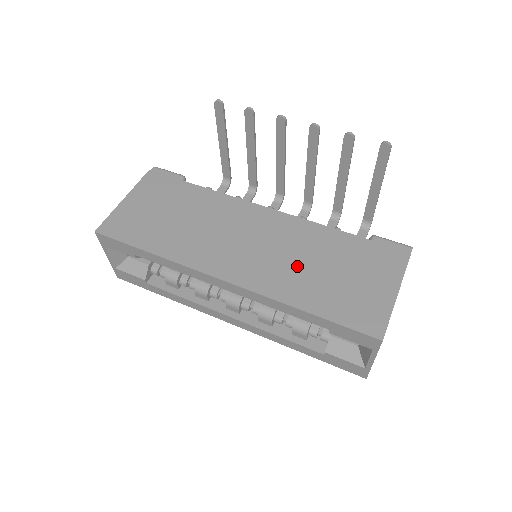
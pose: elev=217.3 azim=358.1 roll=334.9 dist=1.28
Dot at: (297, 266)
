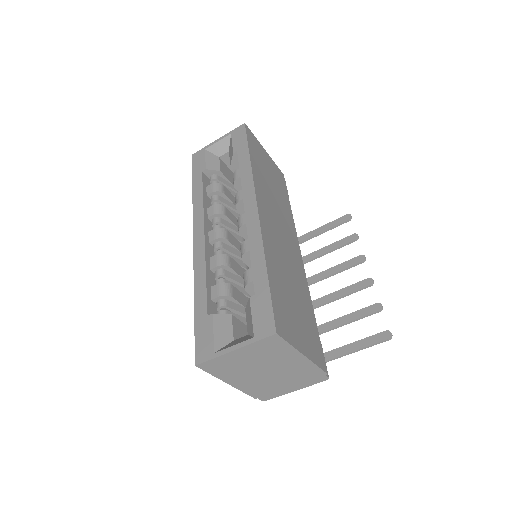
Dot at: (285, 269)
